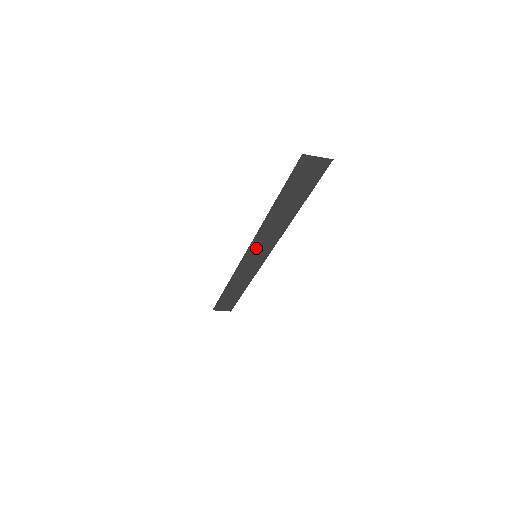
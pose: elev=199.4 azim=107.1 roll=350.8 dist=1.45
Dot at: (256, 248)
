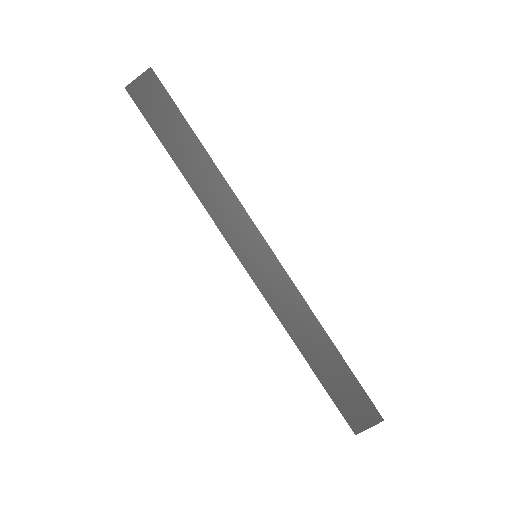
Dot at: (240, 242)
